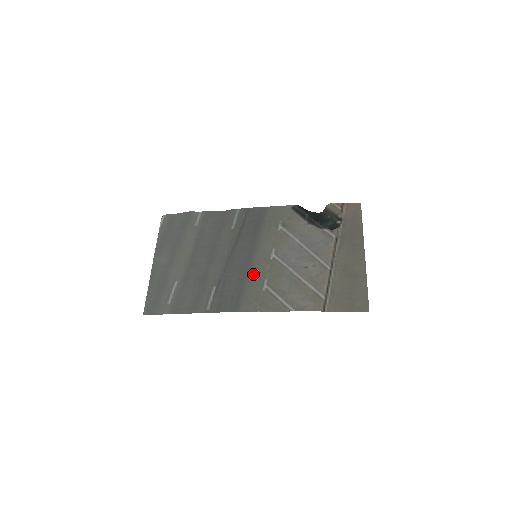
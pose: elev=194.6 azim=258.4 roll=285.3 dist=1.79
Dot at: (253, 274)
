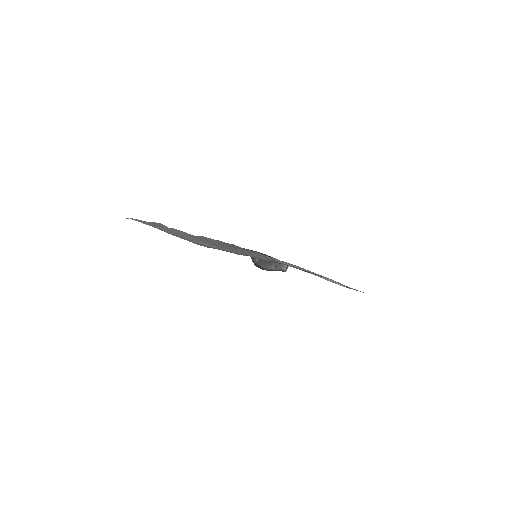
Dot at: (271, 258)
